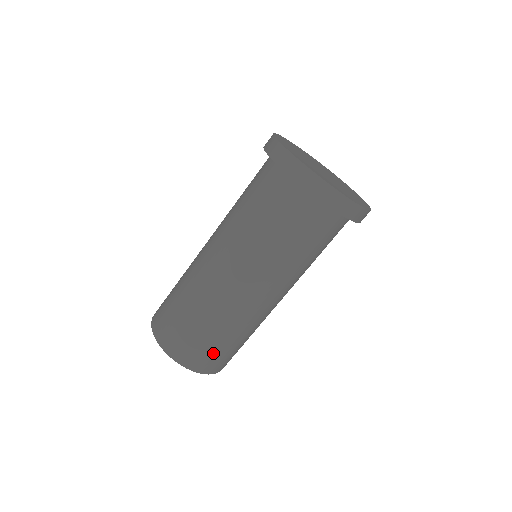
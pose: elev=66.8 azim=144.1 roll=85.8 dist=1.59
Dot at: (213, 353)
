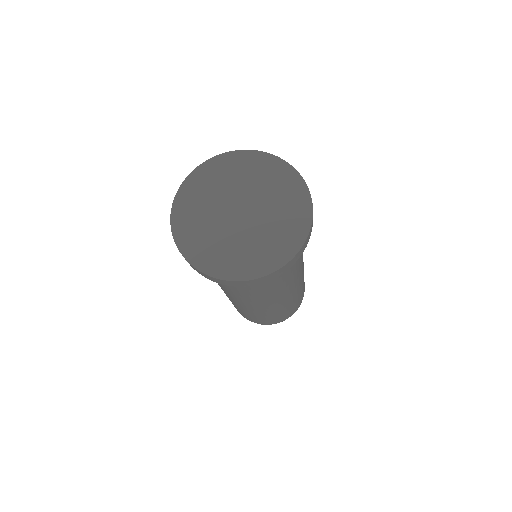
Dot at: (280, 317)
